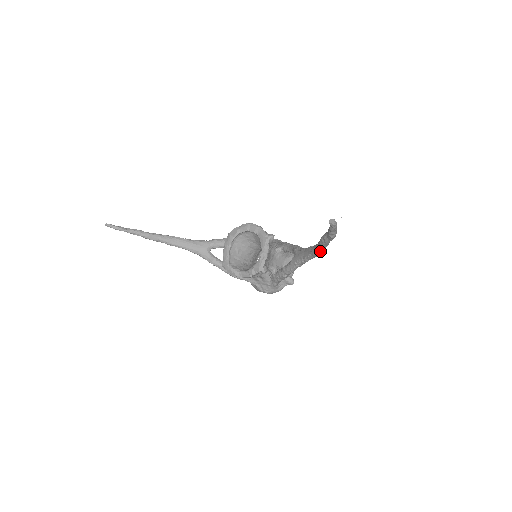
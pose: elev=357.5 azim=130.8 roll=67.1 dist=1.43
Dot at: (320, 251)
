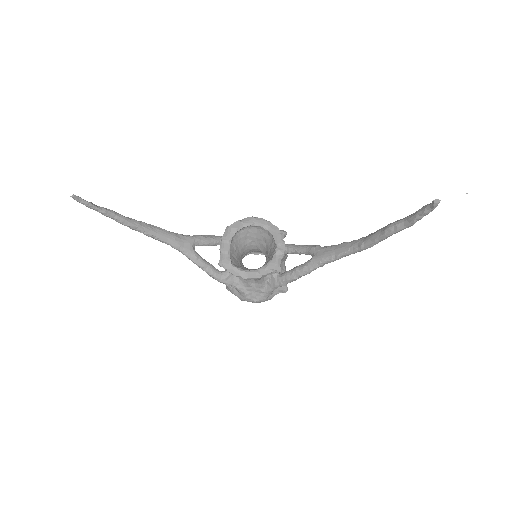
Dot at: (374, 244)
